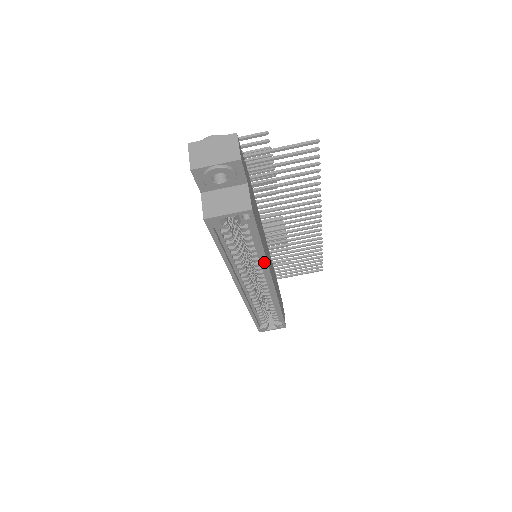
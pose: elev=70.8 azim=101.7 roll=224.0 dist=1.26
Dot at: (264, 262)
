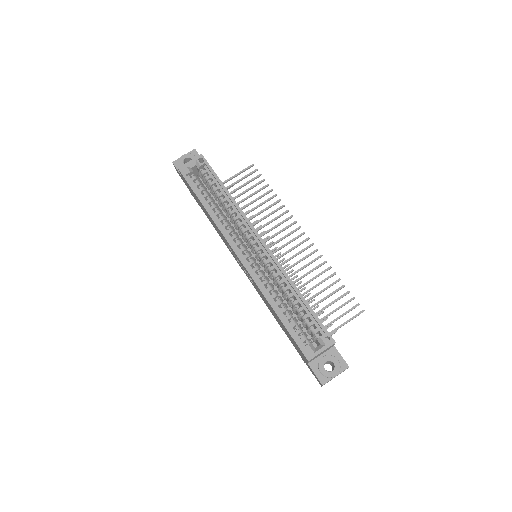
Dot at: (236, 206)
